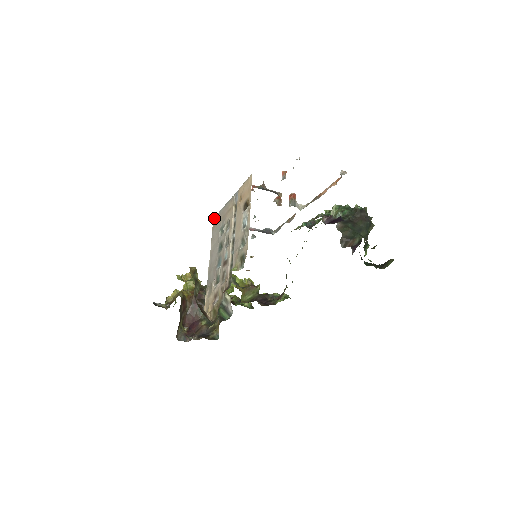
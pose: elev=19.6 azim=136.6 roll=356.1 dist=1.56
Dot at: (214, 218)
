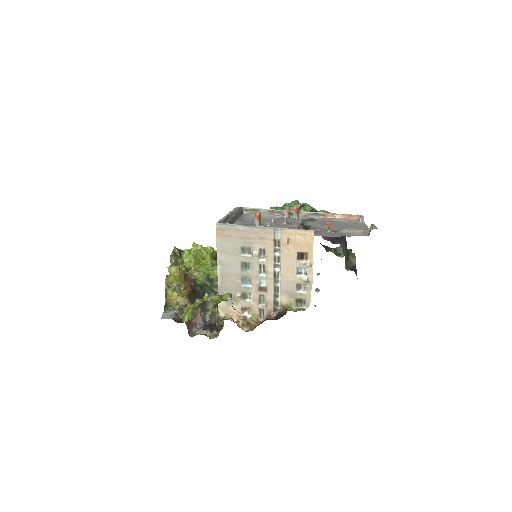
Dot at: (220, 225)
